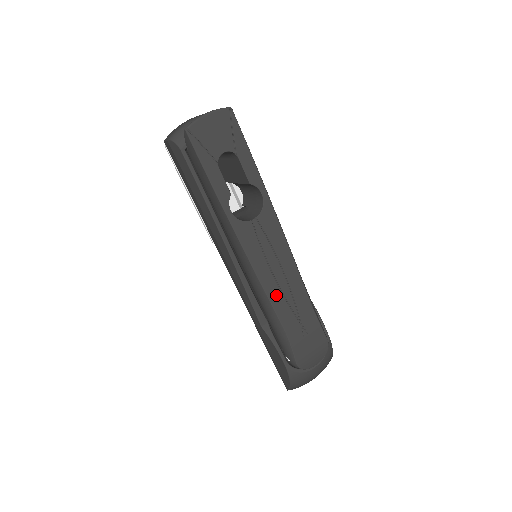
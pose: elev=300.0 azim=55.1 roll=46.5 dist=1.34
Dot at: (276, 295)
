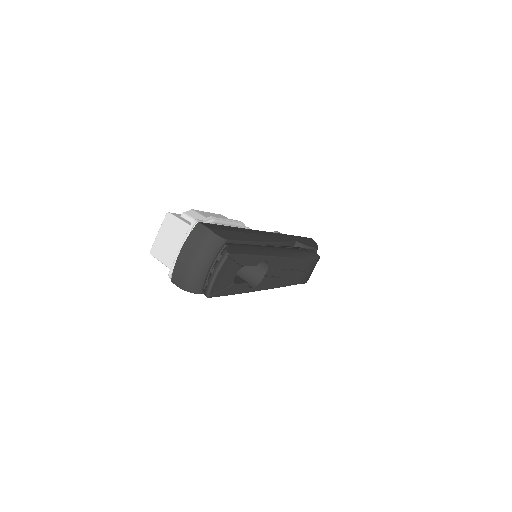
Dot at: (289, 281)
